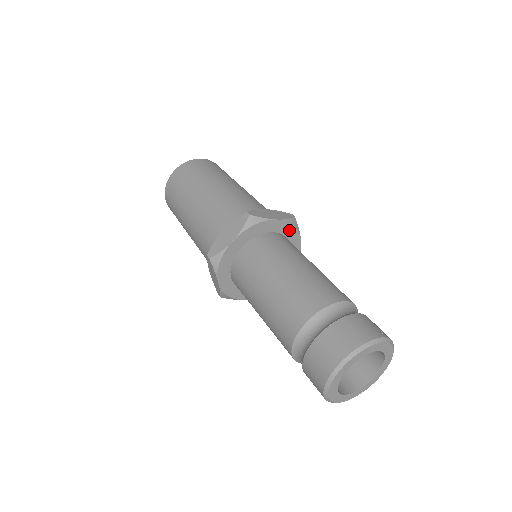
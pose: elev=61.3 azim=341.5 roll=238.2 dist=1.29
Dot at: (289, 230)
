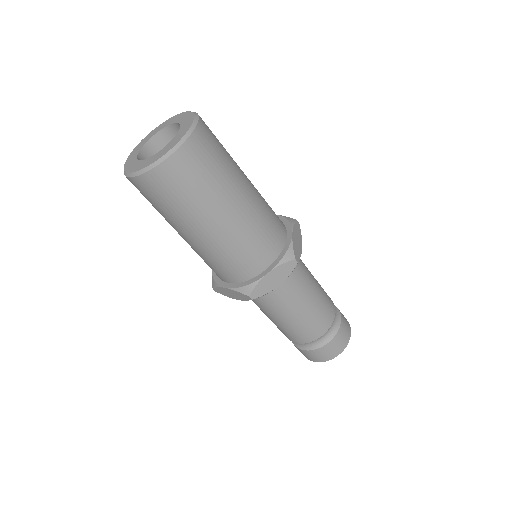
Dot at: occluded
